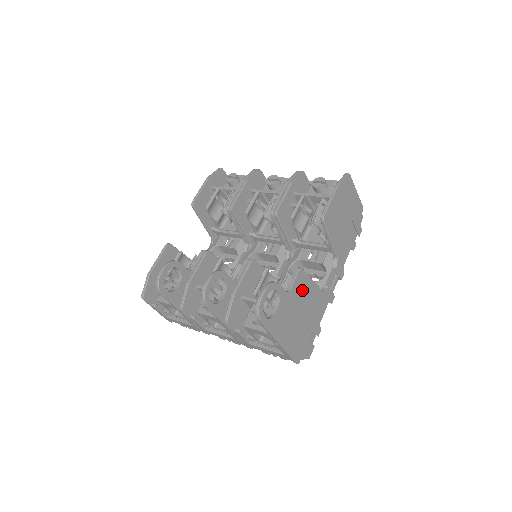
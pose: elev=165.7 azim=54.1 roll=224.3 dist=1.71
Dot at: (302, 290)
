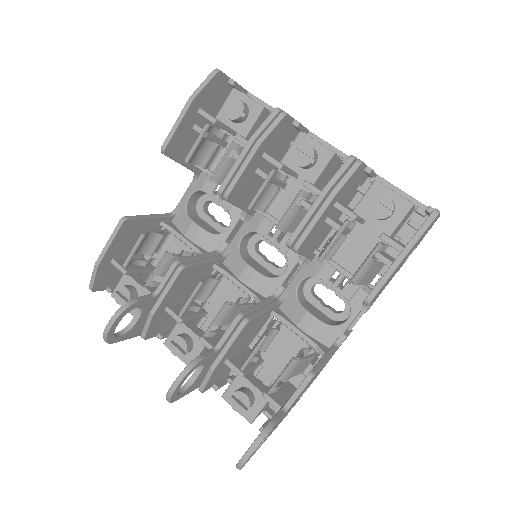
Dot at: (308, 384)
